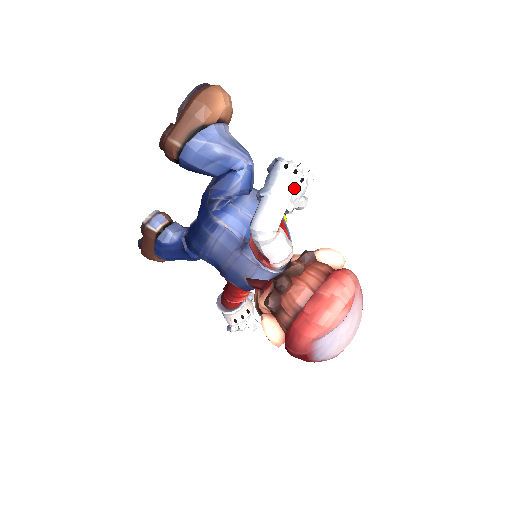
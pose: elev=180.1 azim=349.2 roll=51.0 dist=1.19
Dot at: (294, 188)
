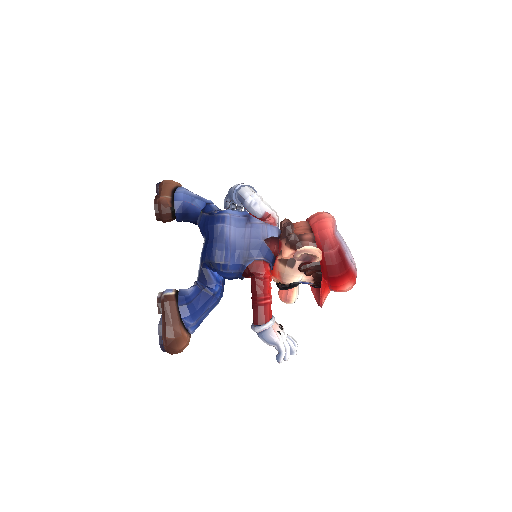
Dot at: occluded
